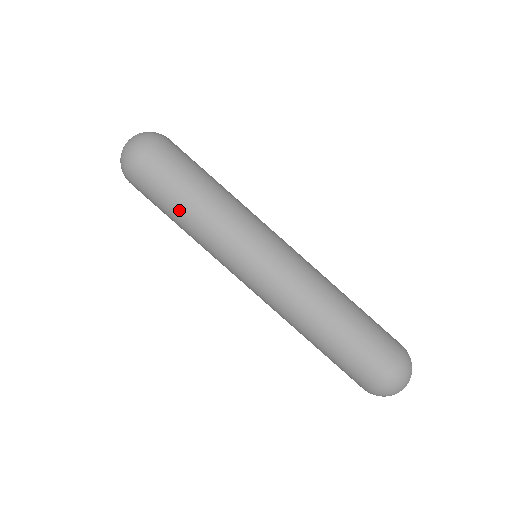
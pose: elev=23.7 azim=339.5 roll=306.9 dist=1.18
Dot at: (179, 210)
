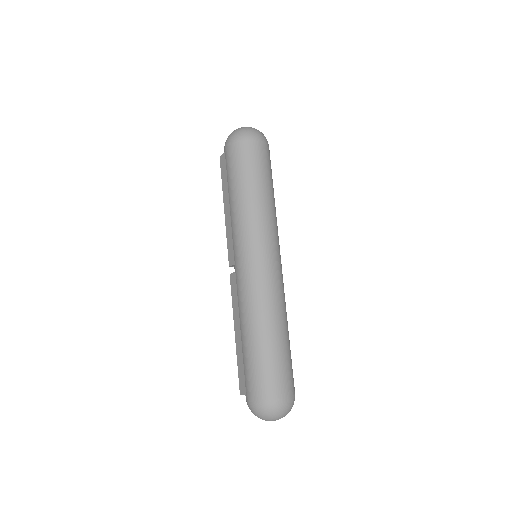
Dot at: (255, 184)
